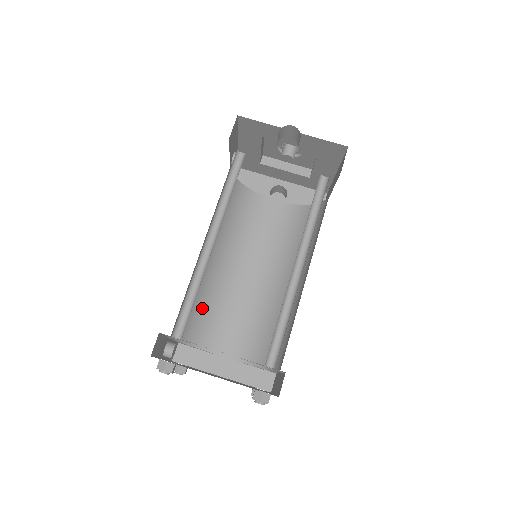
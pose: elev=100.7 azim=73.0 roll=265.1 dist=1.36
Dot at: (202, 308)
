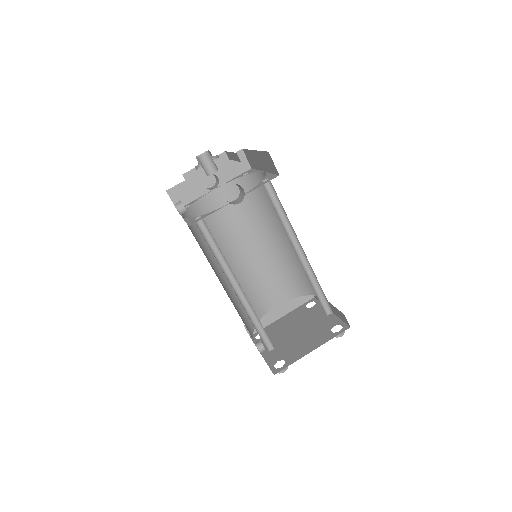
Dot at: occluded
